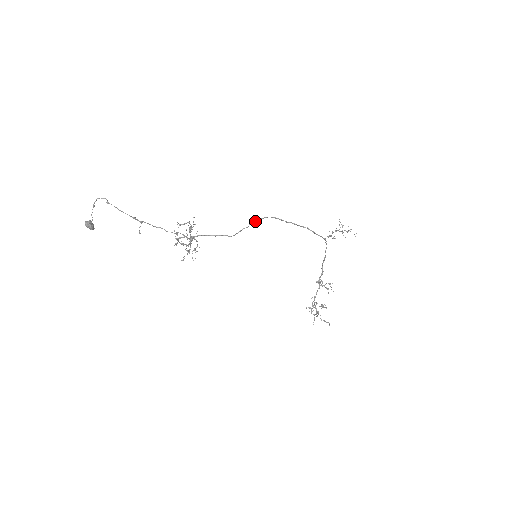
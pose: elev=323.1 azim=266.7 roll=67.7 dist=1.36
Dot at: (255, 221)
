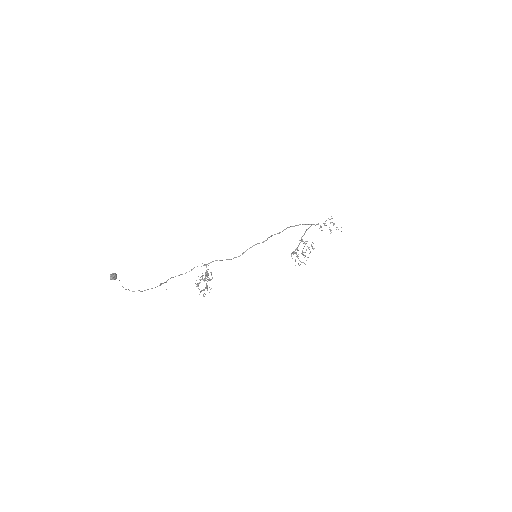
Dot at: occluded
